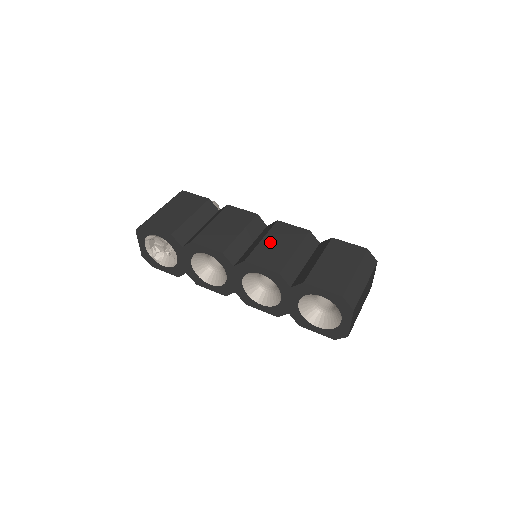
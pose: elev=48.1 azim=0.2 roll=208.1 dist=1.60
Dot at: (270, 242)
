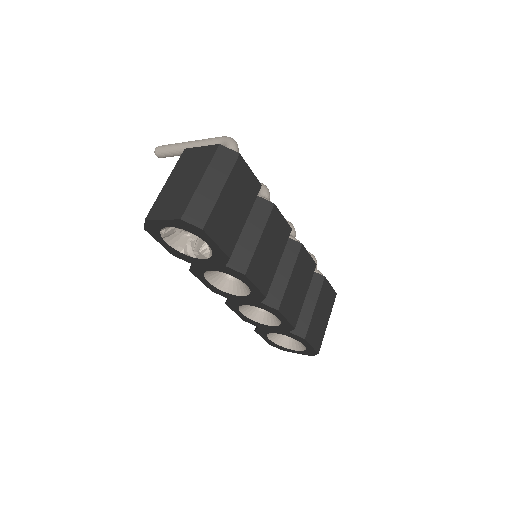
Dot at: (295, 281)
